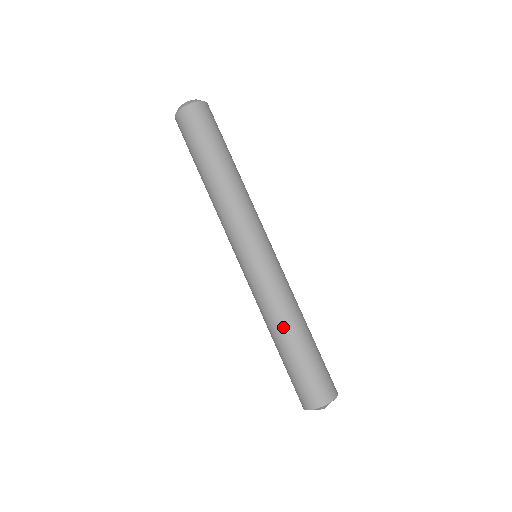
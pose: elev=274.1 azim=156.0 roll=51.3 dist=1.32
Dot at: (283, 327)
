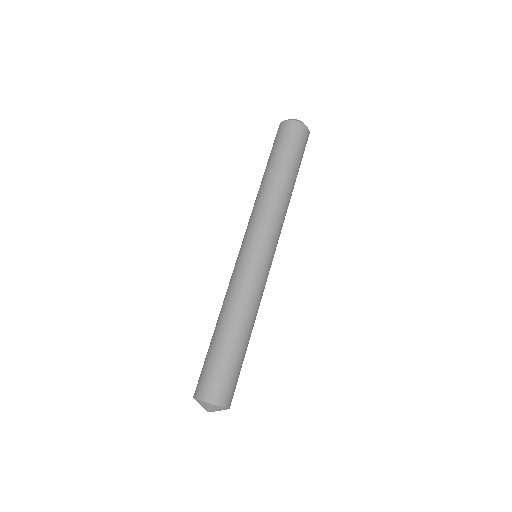
Dot at: (233, 318)
